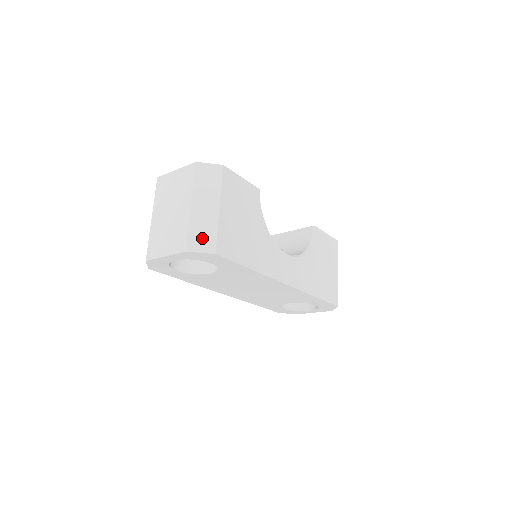
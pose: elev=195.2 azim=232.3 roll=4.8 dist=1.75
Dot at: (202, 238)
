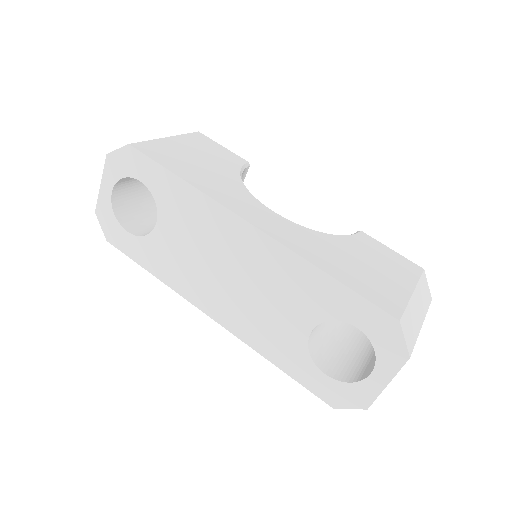
Dot at: occluded
